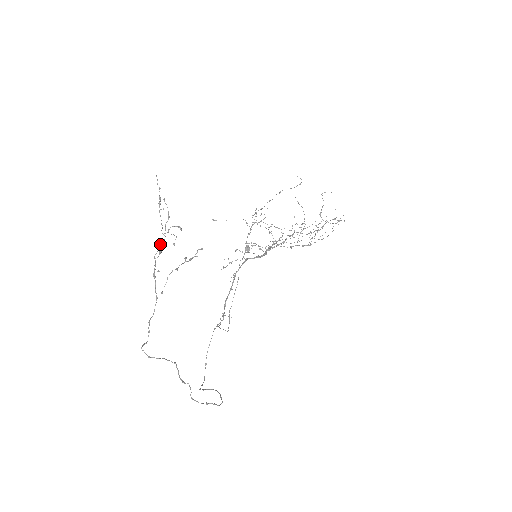
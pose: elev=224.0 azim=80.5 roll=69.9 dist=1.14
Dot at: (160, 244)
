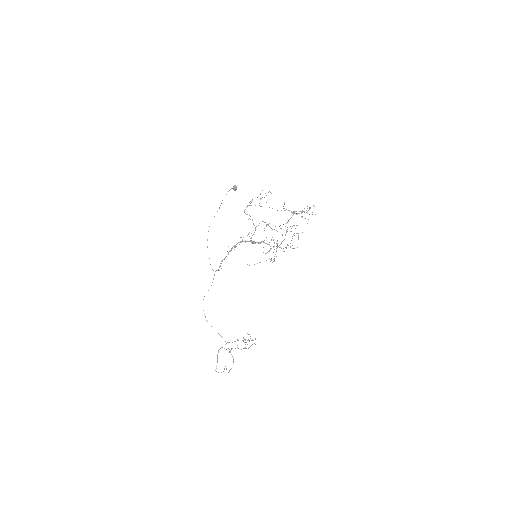
Dot at: occluded
